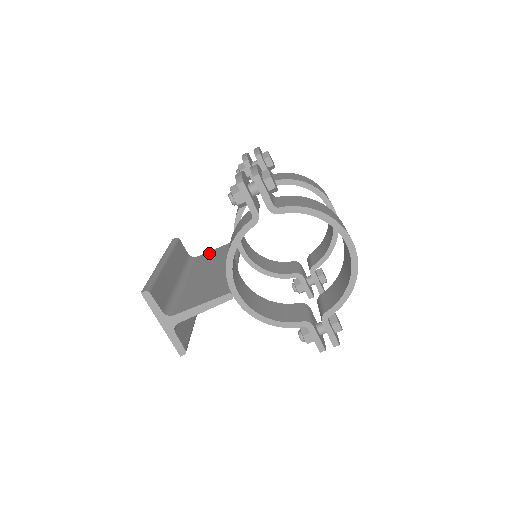
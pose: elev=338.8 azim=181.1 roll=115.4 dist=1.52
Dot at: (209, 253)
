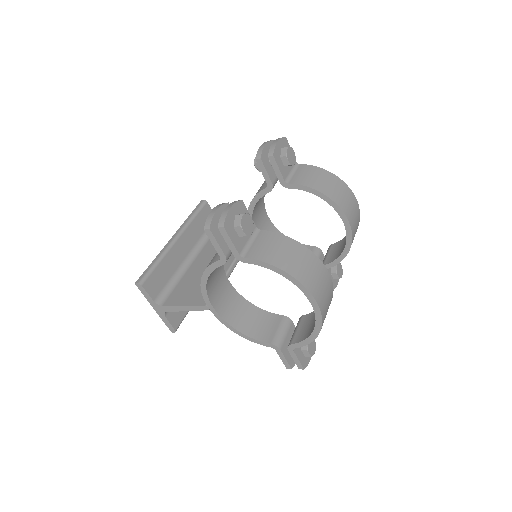
Dot at: occluded
